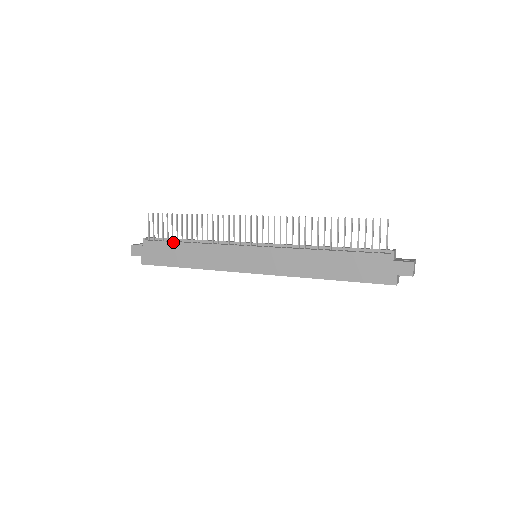
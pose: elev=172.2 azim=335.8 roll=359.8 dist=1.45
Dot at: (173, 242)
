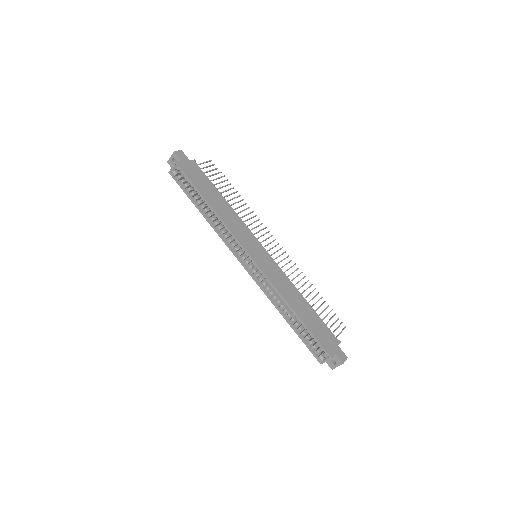
Dot at: occluded
